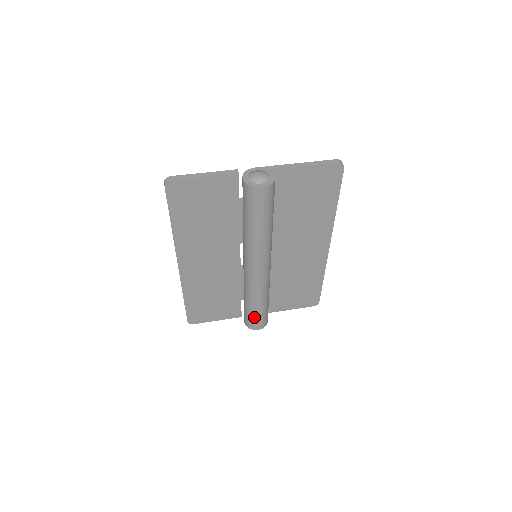
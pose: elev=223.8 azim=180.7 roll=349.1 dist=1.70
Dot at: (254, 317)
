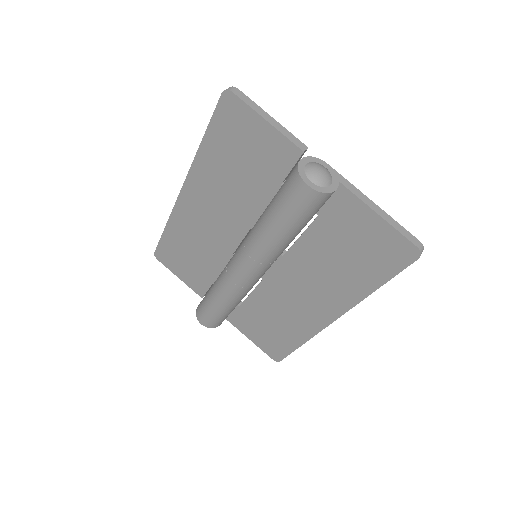
Dot at: (206, 309)
